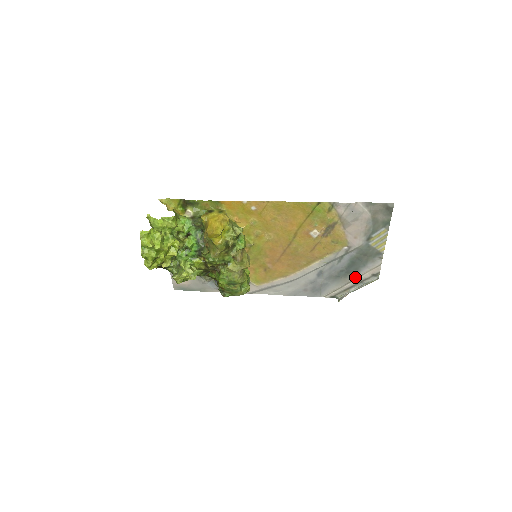
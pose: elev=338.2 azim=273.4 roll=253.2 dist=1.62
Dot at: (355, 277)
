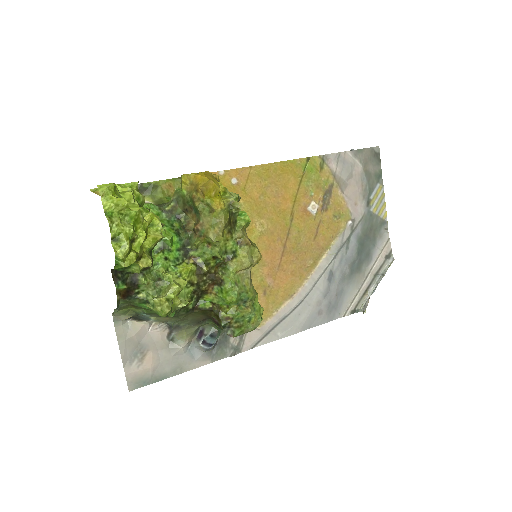
Dot at: (369, 268)
